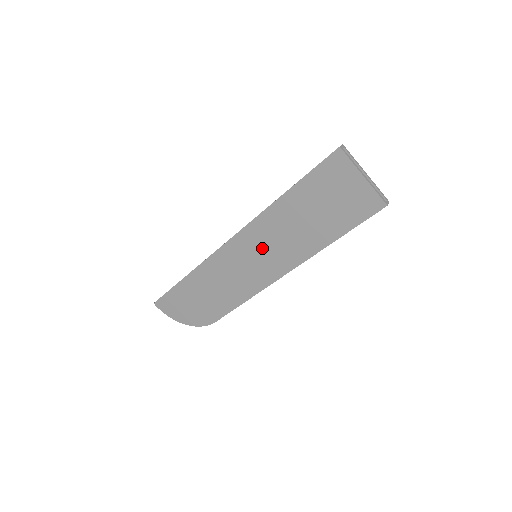
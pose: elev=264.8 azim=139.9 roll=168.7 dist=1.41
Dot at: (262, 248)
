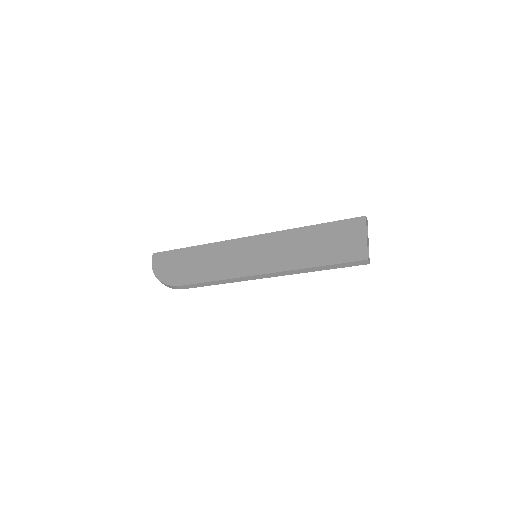
Dot at: (266, 250)
